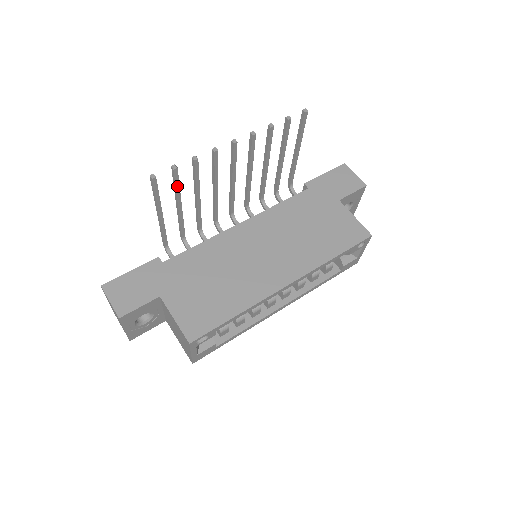
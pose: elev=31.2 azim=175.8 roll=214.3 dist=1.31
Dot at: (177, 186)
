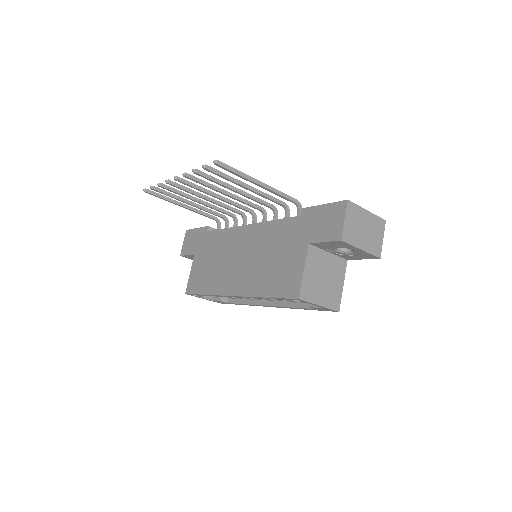
Dot at: occluded
